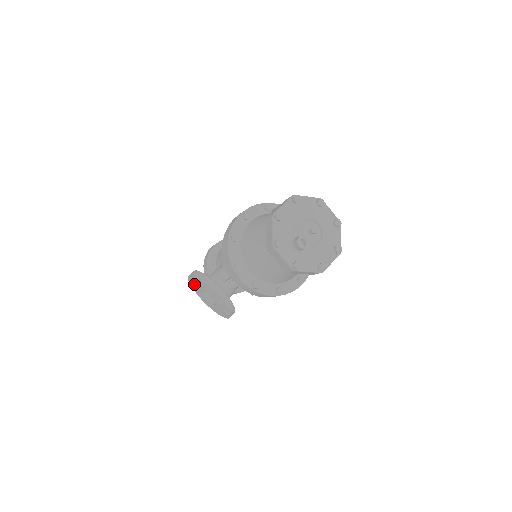
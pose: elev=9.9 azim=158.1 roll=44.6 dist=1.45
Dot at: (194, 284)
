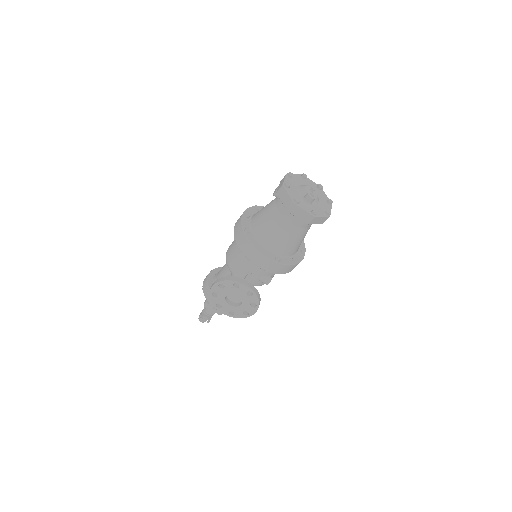
Dot at: (216, 296)
